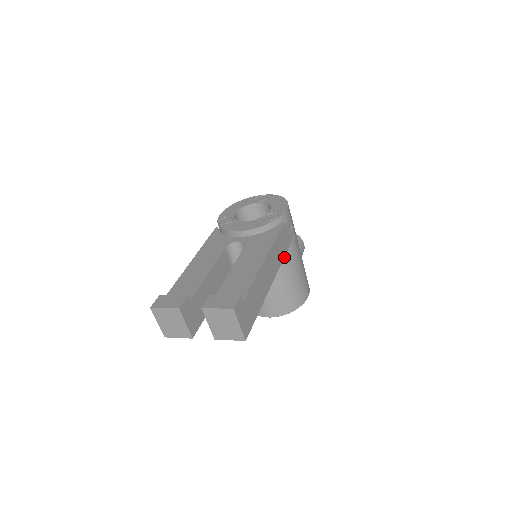
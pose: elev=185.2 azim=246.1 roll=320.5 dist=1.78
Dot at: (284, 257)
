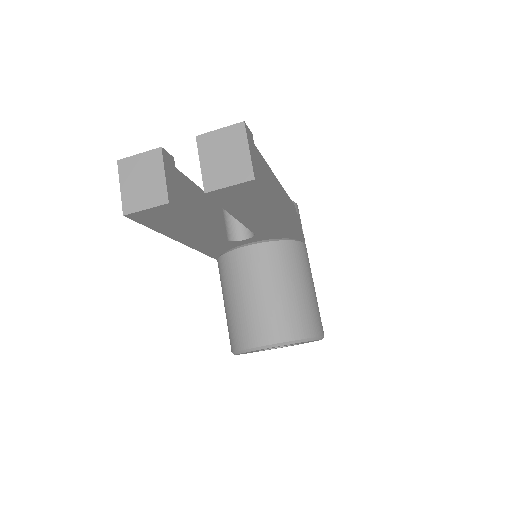
Dot at: (294, 251)
